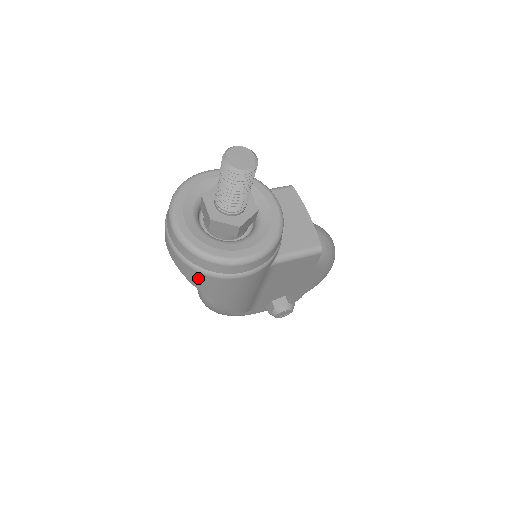
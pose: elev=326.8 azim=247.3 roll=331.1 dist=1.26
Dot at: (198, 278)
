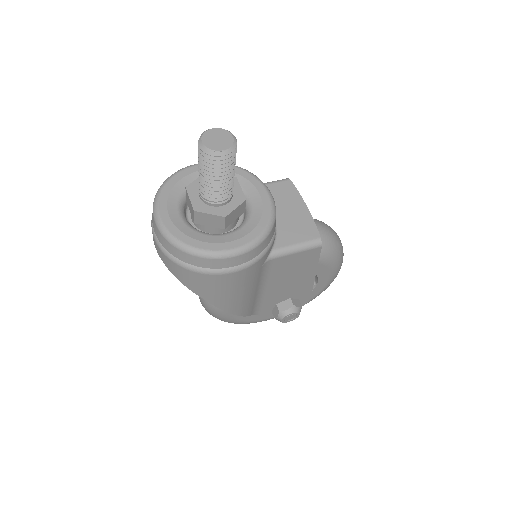
Dot at: (186, 276)
